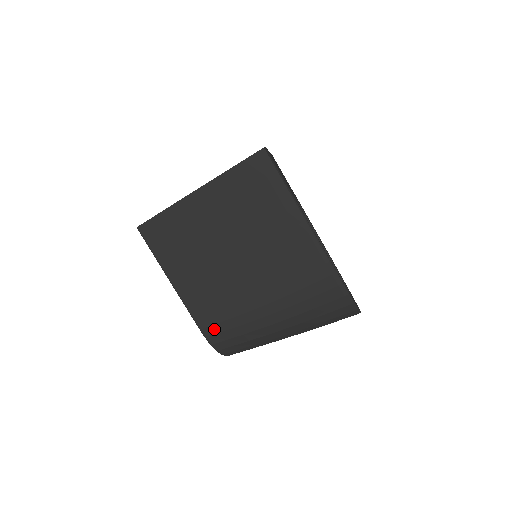
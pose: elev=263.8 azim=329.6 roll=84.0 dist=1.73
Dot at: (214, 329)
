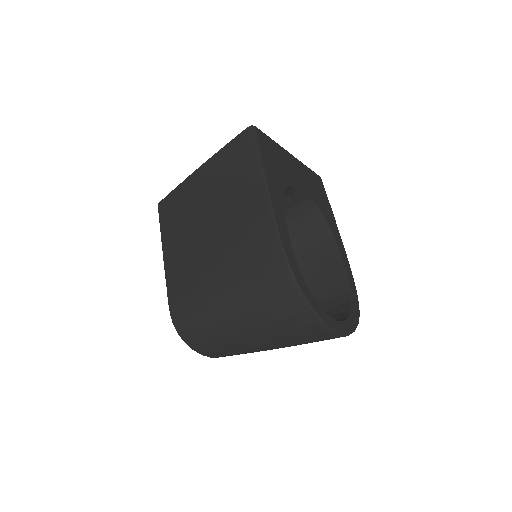
Dot at: (177, 305)
